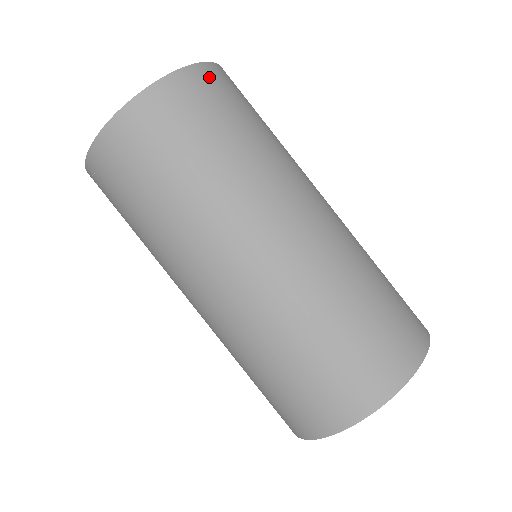
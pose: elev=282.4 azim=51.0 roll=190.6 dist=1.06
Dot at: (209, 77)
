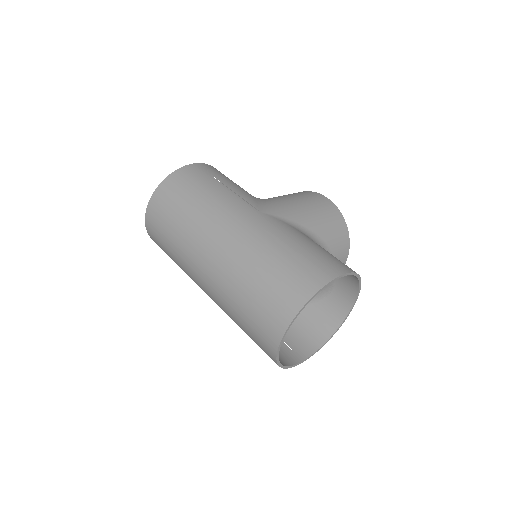
Dot at: (164, 190)
